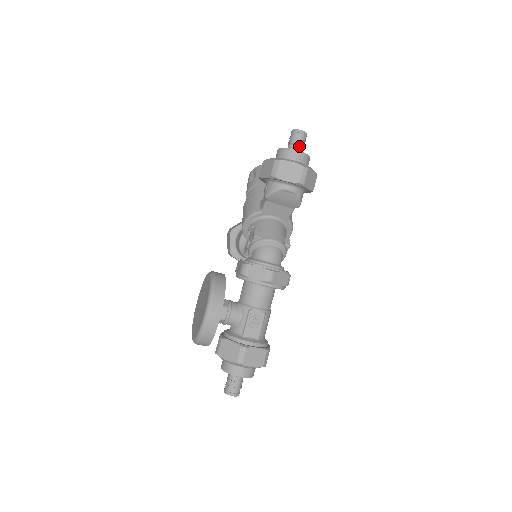
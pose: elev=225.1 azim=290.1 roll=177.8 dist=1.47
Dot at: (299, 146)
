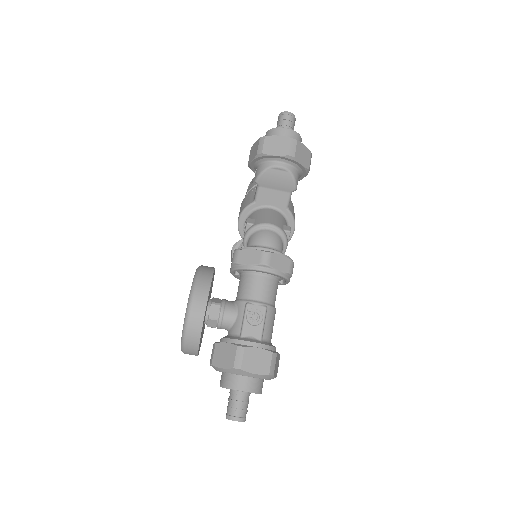
Dot at: (287, 127)
